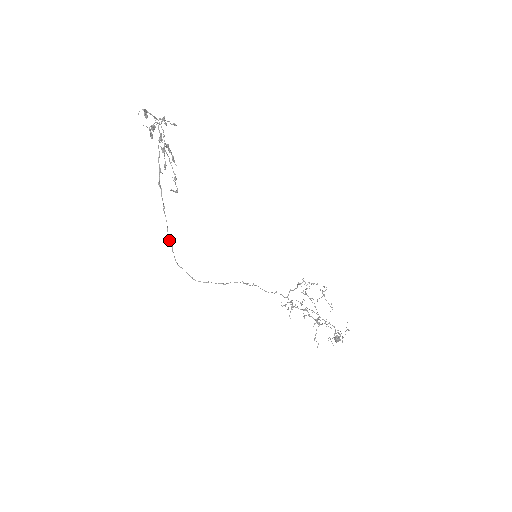
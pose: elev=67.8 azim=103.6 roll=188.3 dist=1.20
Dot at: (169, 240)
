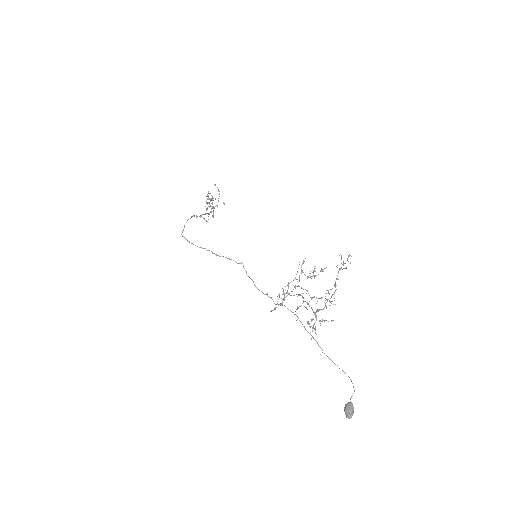
Dot at: occluded
